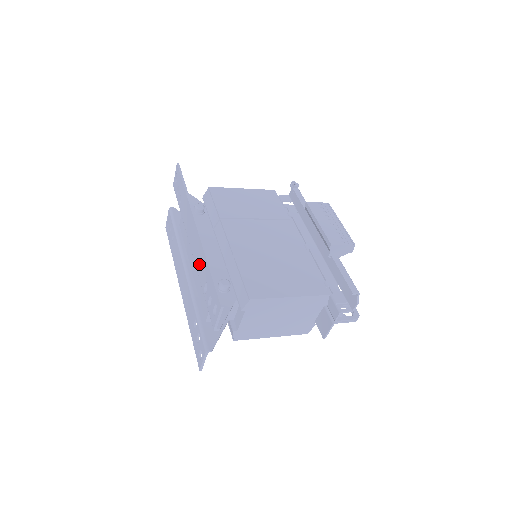
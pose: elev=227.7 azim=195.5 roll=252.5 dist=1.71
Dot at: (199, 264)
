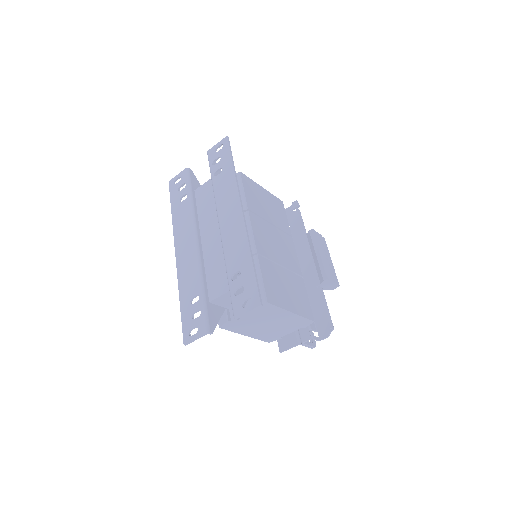
Dot at: (232, 249)
